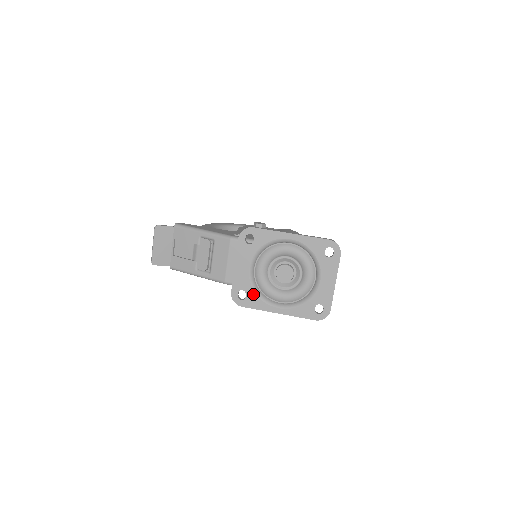
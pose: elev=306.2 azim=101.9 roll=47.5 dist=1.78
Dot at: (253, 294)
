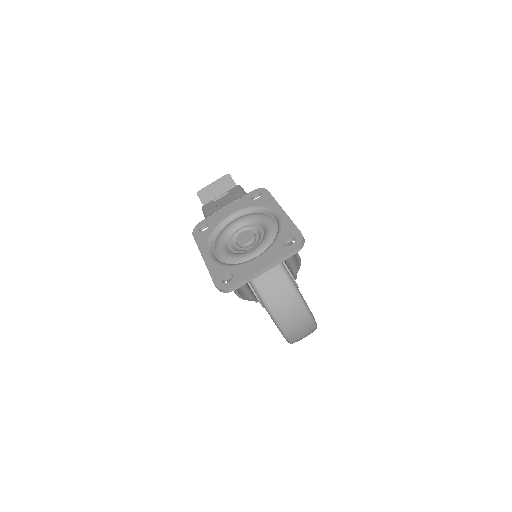
Dot at: (209, 232)
